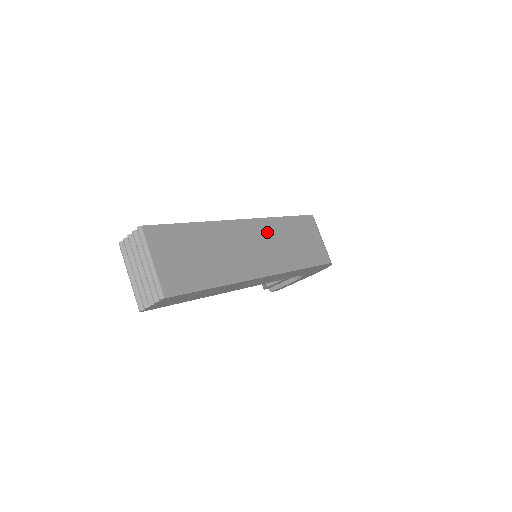
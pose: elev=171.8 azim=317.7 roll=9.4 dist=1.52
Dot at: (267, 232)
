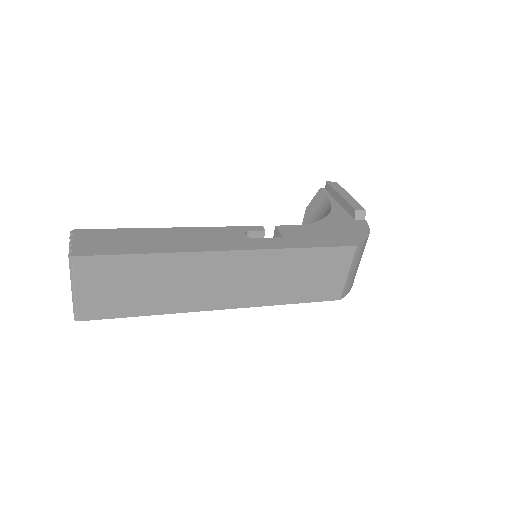
Dot at: (259, 265)
